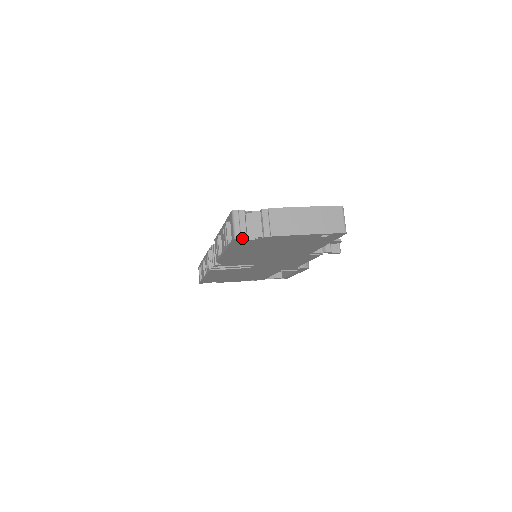
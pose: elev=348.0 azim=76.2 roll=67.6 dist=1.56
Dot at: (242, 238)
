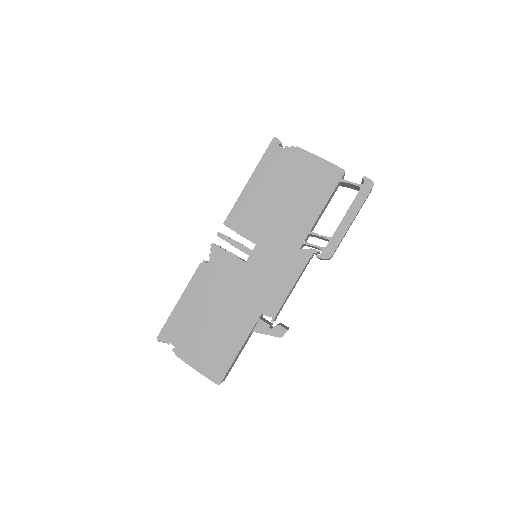
Dot at: occluded
